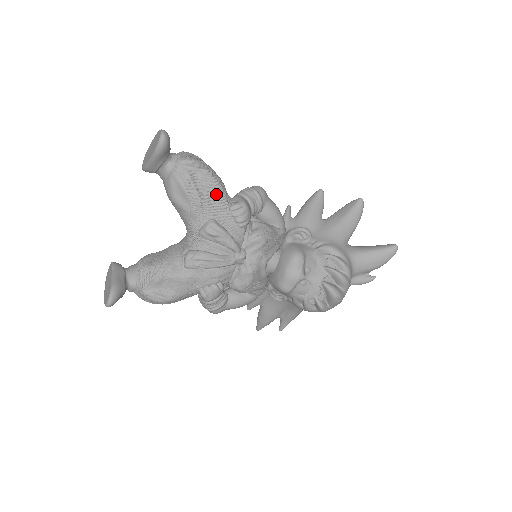
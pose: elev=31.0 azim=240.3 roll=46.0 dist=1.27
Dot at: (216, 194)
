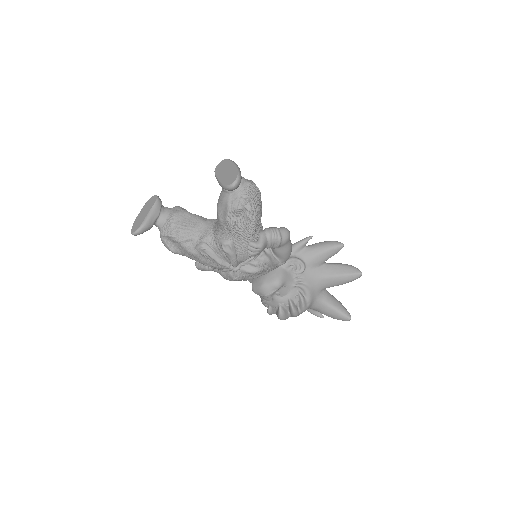
Dot at: (247, 230)
